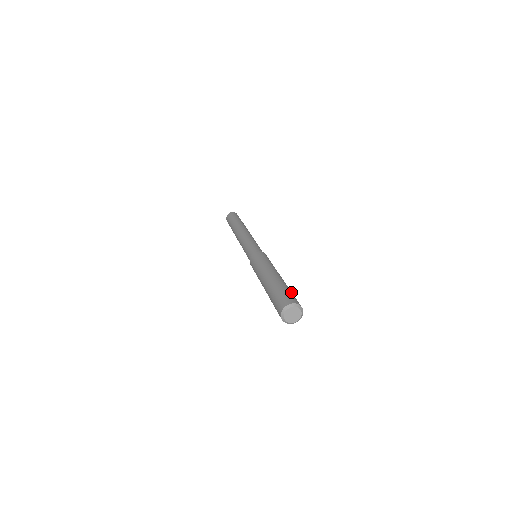
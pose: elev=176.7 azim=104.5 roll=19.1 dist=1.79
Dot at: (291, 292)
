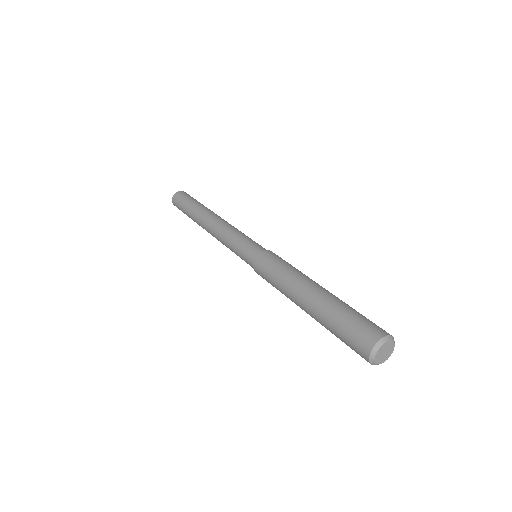
Dot at: occluded
